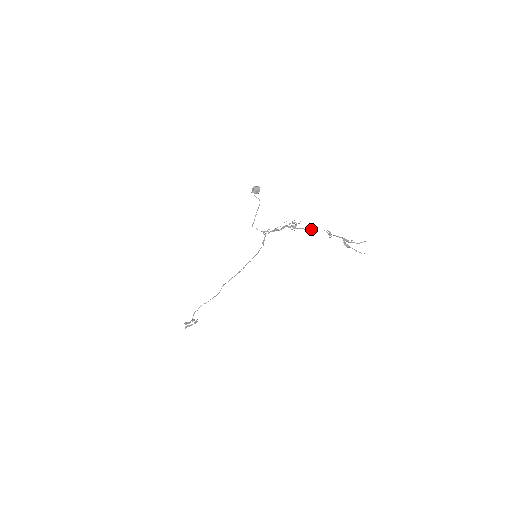
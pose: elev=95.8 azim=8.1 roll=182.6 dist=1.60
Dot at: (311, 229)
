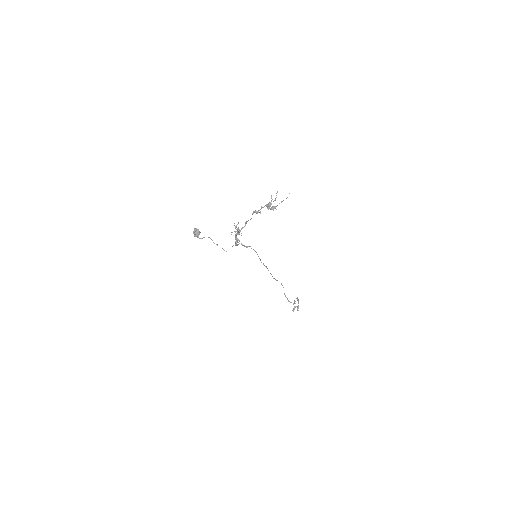
Dot at: occluded
